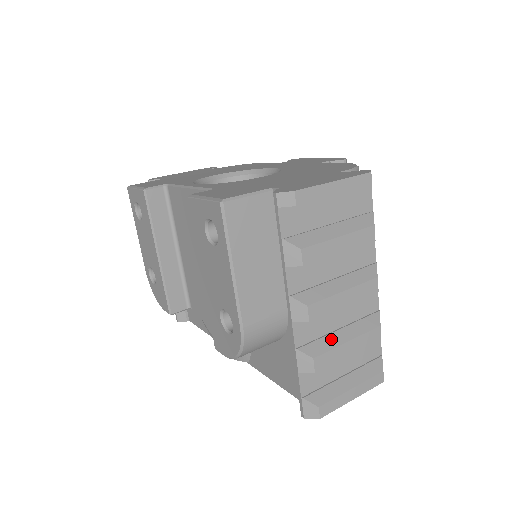
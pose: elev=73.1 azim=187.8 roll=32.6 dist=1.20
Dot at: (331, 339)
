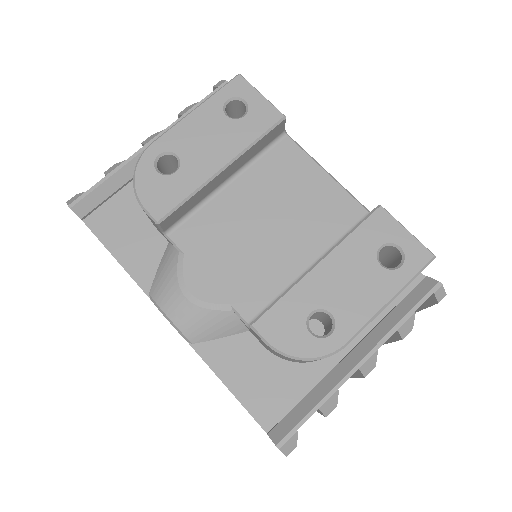
Dot at: occluded
